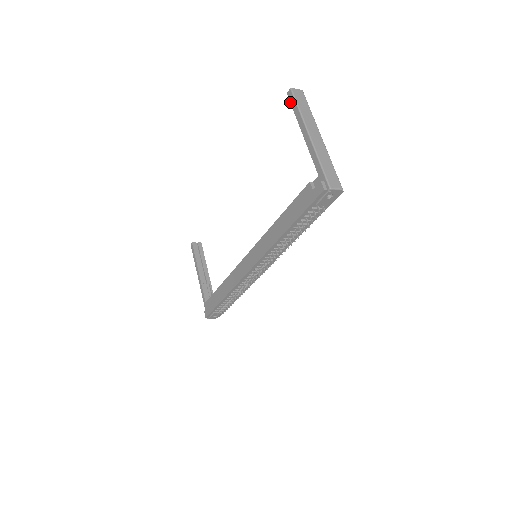
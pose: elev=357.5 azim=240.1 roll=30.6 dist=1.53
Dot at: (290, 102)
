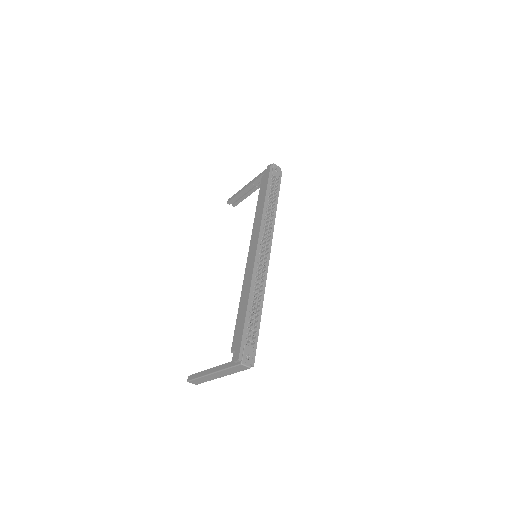
Dot at: (231, 199)
